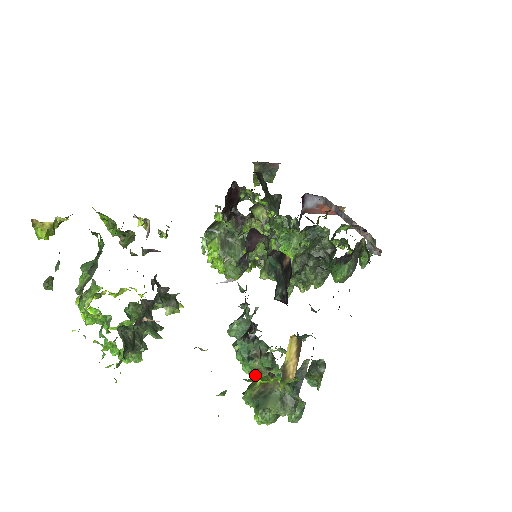
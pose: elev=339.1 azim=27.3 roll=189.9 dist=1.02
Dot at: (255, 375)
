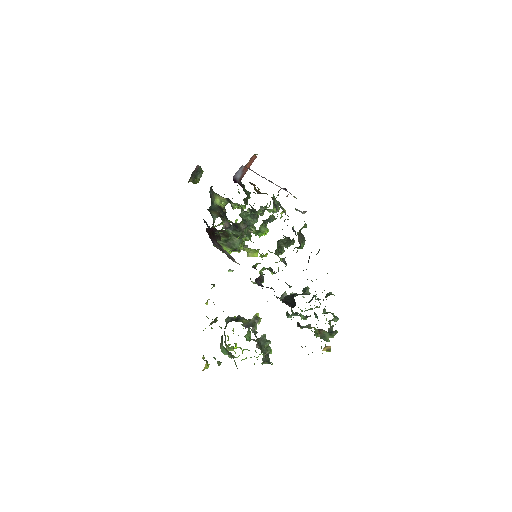
Dot at: occluded
